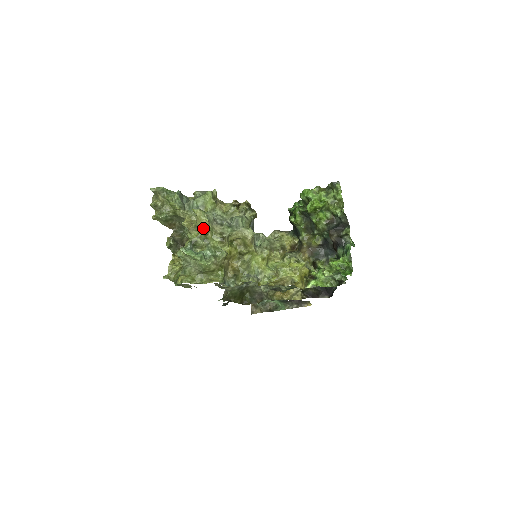
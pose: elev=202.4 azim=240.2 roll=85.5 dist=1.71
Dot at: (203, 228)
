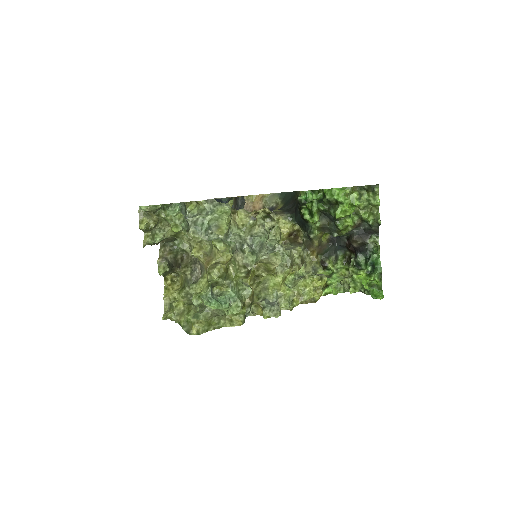
Dot at: (225, 265)
